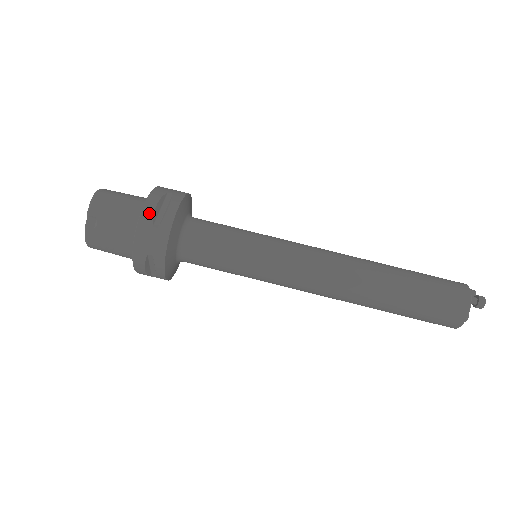
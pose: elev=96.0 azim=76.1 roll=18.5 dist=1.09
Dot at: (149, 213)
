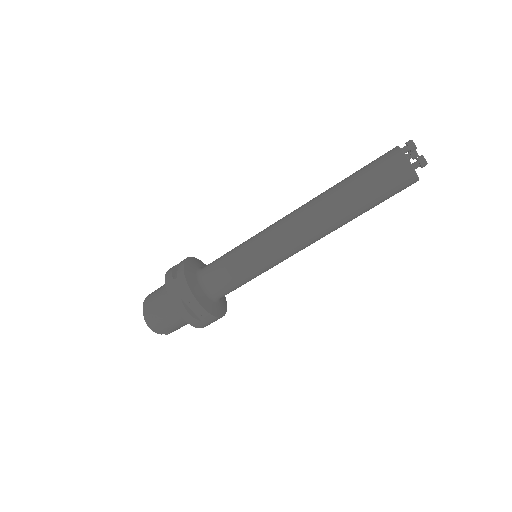
Dot at: (192, 320)
